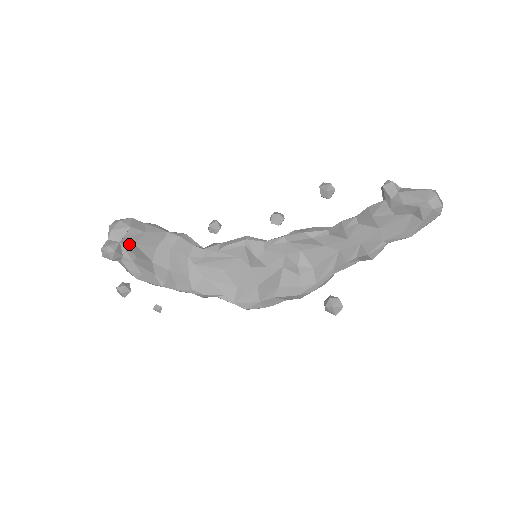
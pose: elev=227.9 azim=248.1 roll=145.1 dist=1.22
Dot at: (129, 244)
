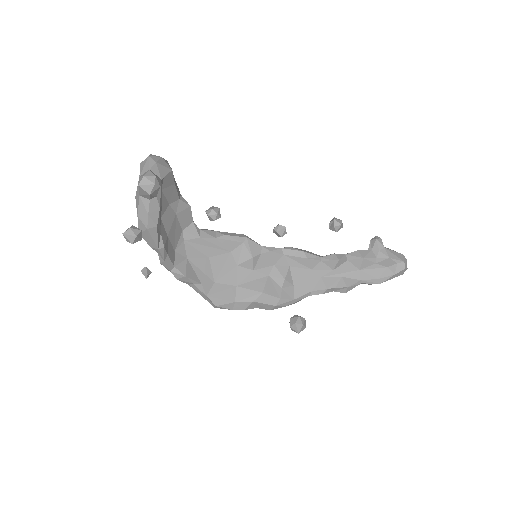
Dot at: (161, 187)
